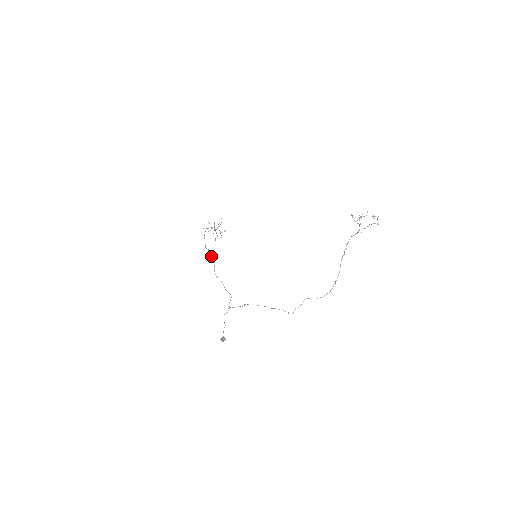
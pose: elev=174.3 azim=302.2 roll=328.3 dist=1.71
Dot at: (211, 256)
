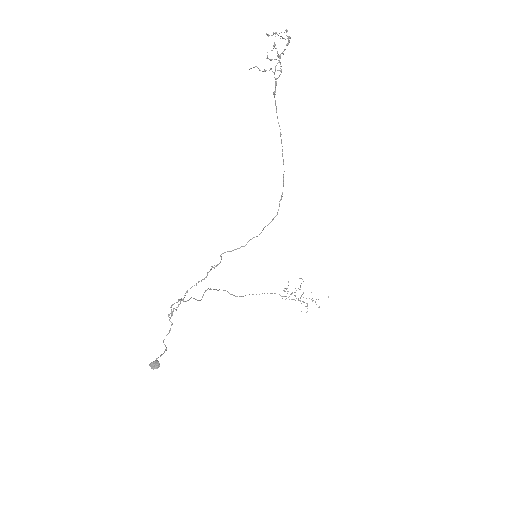
Dot at: (214, 289)
